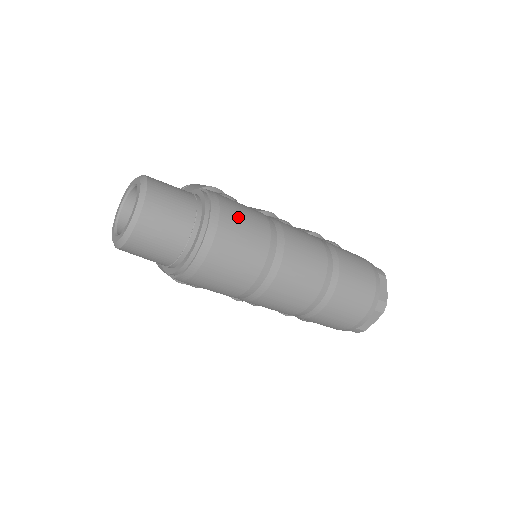
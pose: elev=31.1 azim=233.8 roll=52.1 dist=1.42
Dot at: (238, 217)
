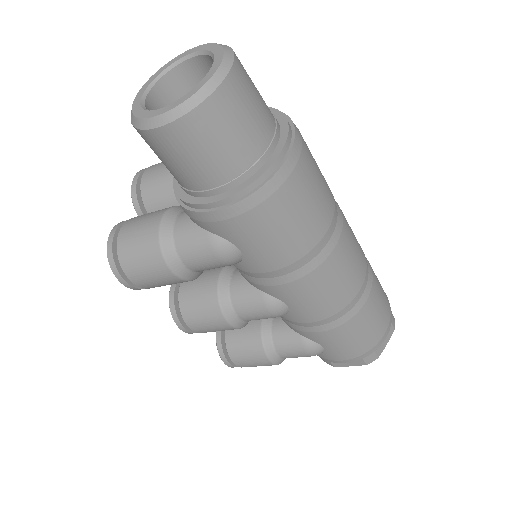
Dot at: occluded
